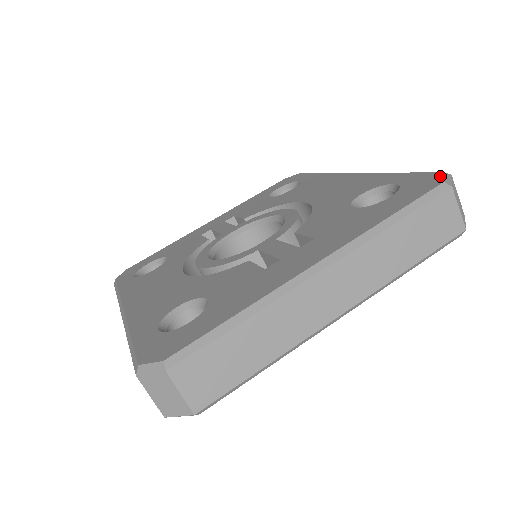
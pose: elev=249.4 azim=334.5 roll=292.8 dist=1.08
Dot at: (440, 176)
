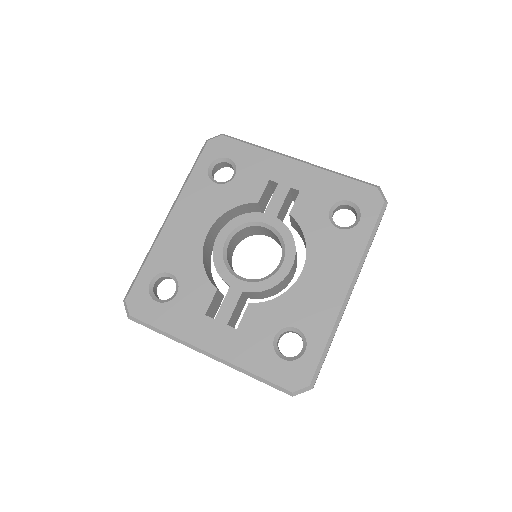
Dot at: (303, 386)
